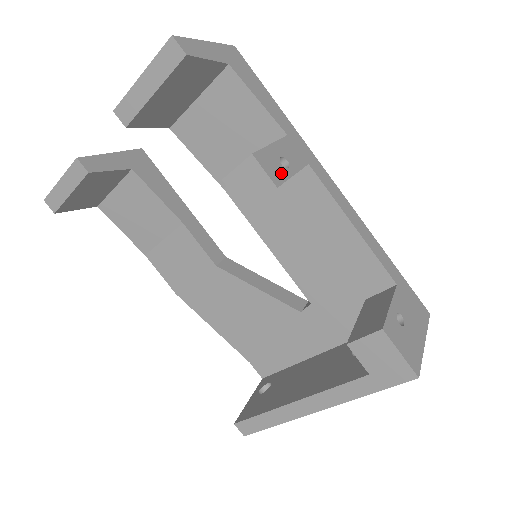
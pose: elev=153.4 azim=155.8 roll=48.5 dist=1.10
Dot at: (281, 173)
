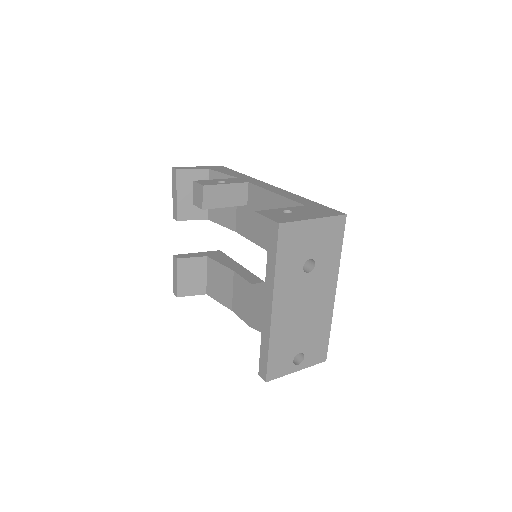
Dot at: (213, 184)
